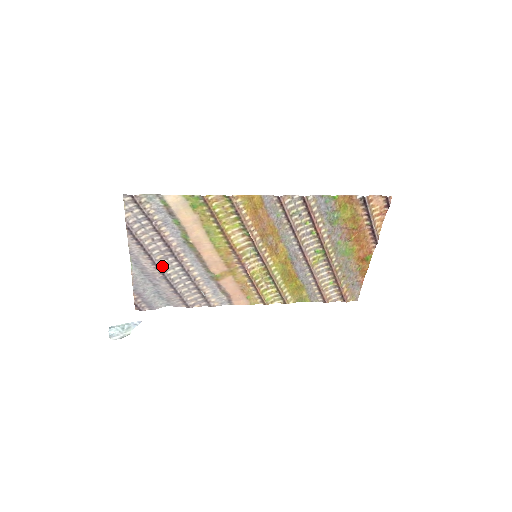
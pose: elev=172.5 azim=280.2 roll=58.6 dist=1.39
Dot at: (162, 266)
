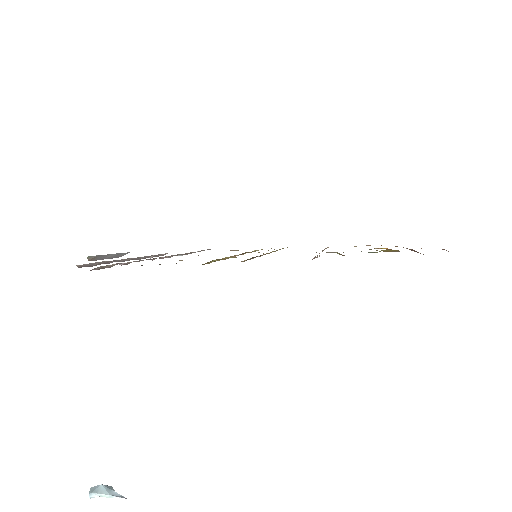
Dot at: (130, 259)
